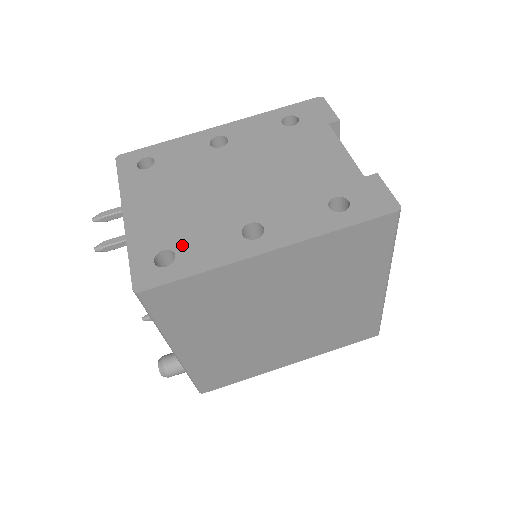
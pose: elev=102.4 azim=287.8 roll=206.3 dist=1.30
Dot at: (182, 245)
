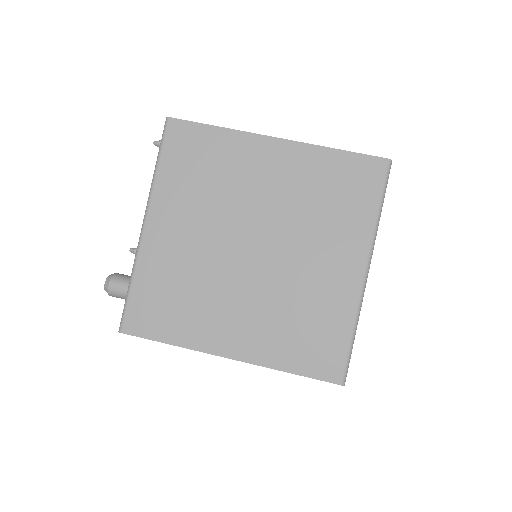
Dot at: occluded
